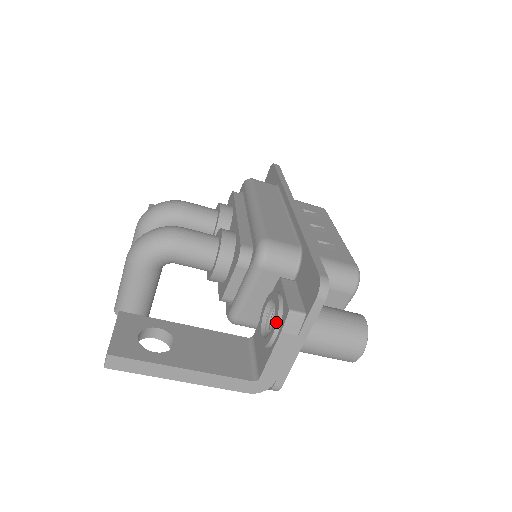
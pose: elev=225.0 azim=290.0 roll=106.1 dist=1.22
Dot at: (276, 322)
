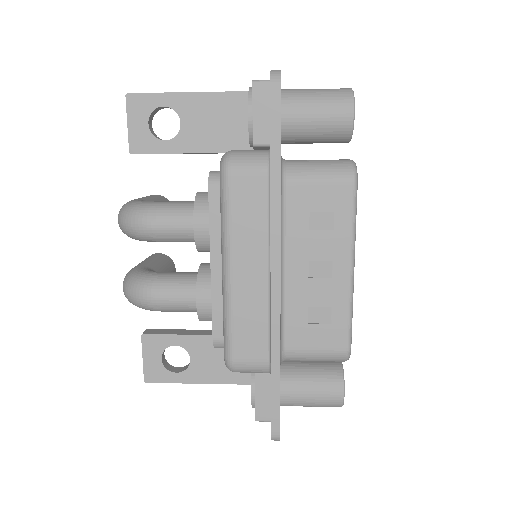
Dot at: occluded
